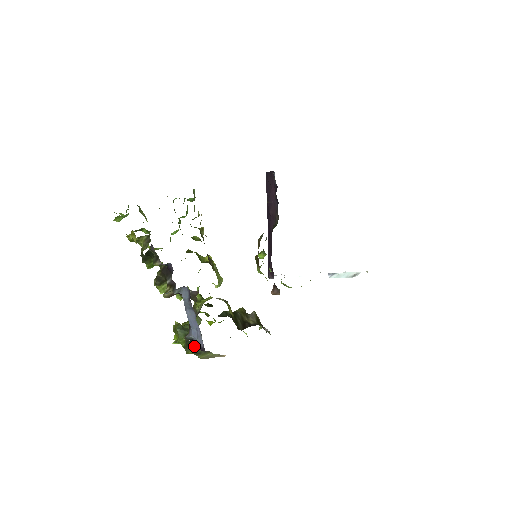
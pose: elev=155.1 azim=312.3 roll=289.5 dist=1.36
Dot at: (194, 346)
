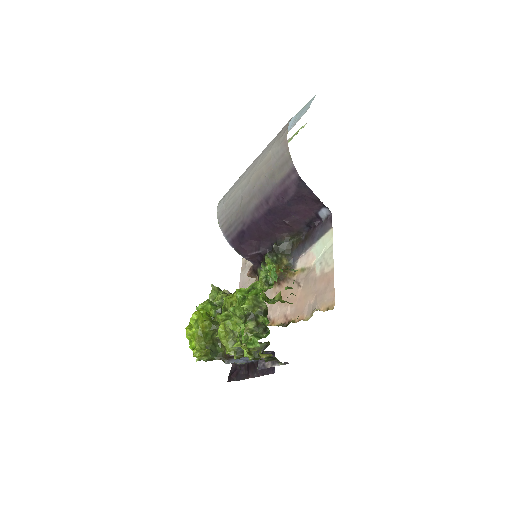
Dot at: occluded
